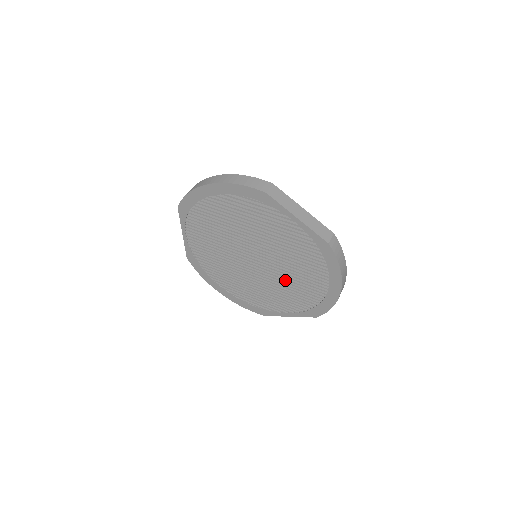
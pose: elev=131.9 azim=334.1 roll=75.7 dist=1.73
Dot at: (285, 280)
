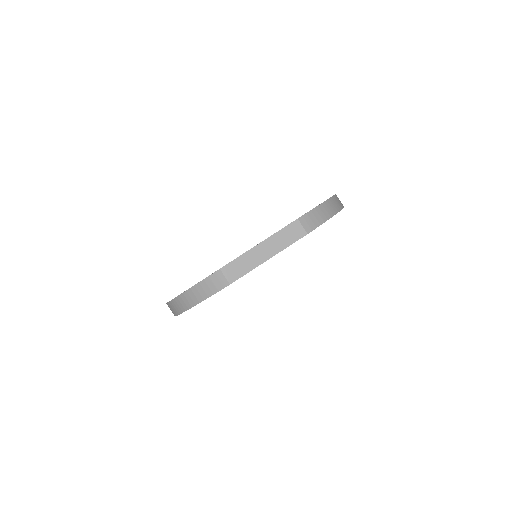
Dot at: occluded
